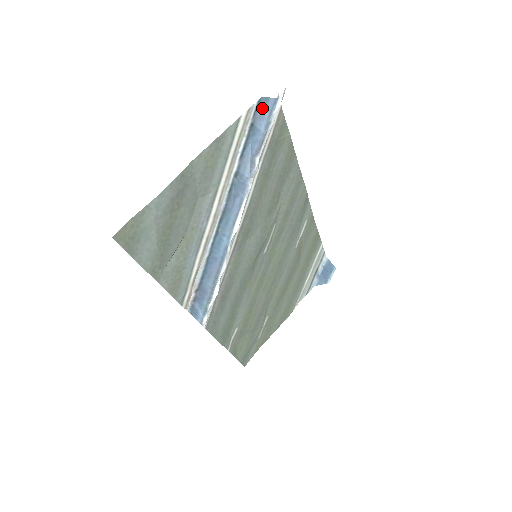
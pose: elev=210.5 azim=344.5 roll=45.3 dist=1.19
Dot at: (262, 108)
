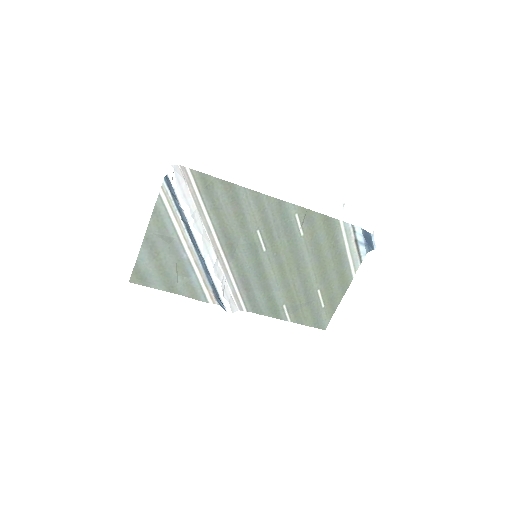
Dot at: (168, 182)
